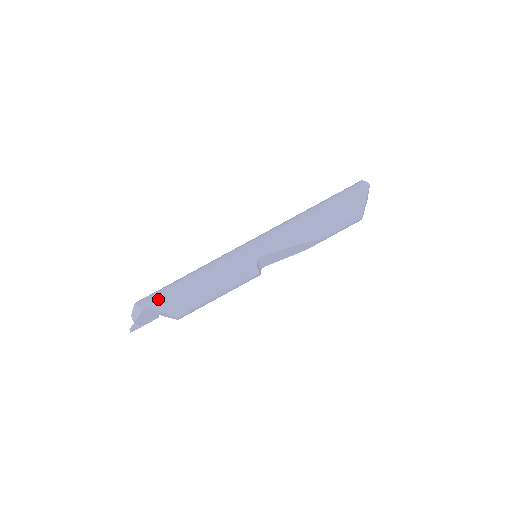
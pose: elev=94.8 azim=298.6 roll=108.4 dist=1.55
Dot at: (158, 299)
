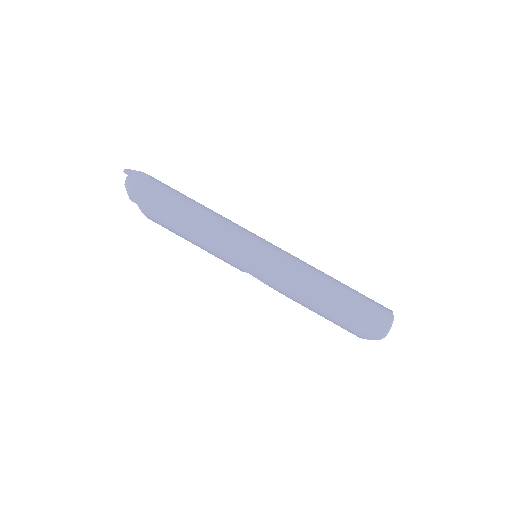
Dot at: (149, 207)
